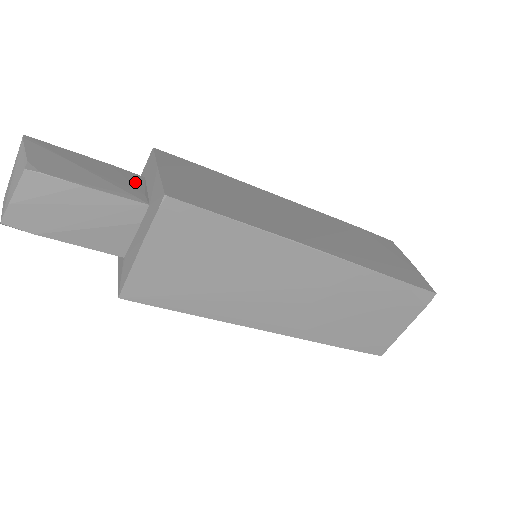
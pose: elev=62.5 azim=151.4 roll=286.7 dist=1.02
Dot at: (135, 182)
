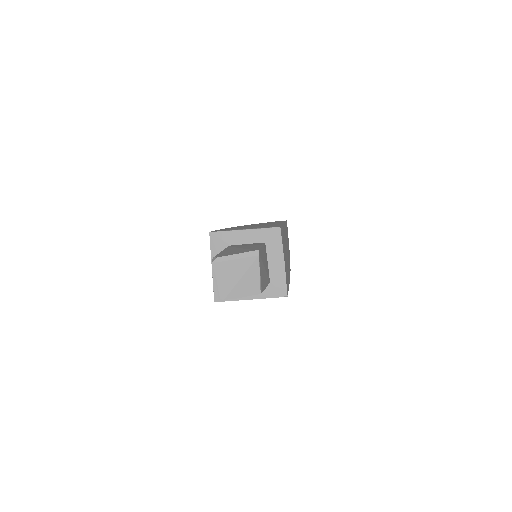
Dot at: occluded
